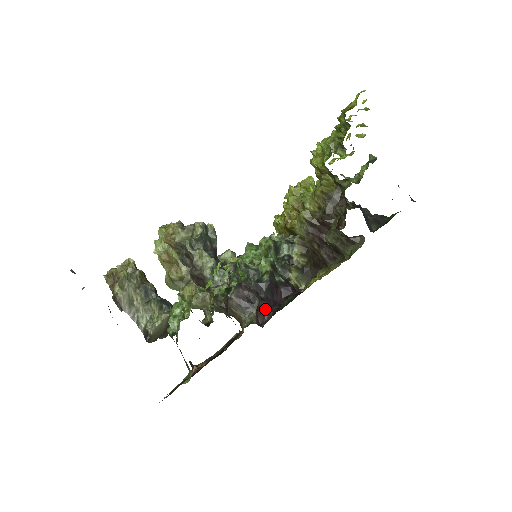
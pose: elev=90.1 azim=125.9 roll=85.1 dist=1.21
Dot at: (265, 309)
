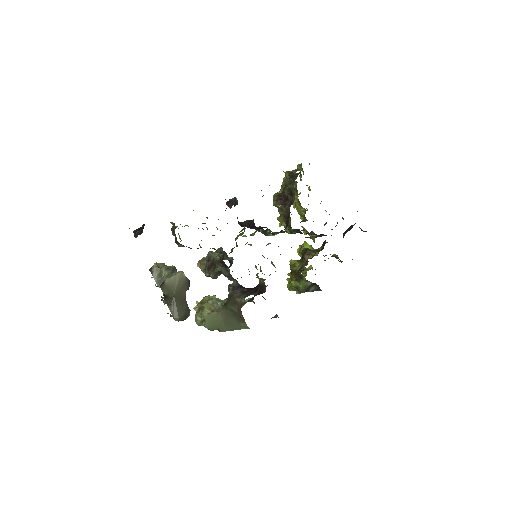
Dot at: (235, 204)
